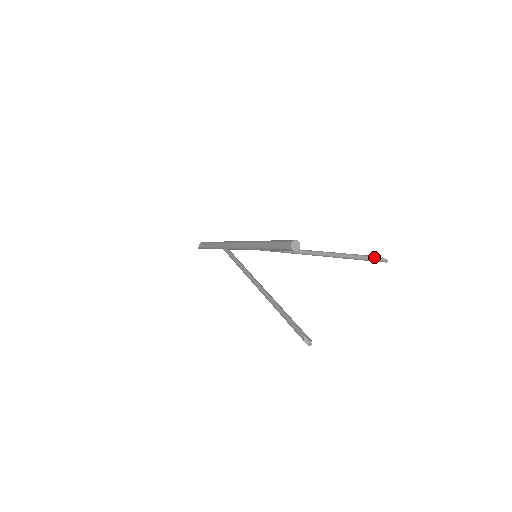
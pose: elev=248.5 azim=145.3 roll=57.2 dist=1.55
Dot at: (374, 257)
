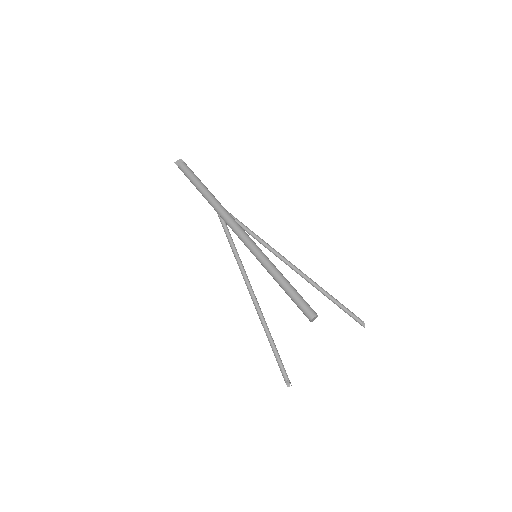
Dot at: (358, 320)
